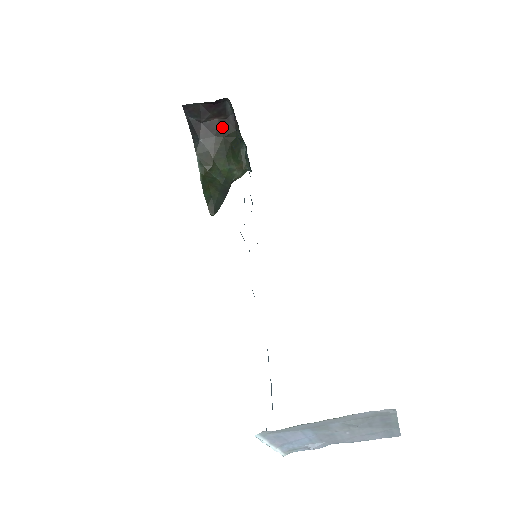
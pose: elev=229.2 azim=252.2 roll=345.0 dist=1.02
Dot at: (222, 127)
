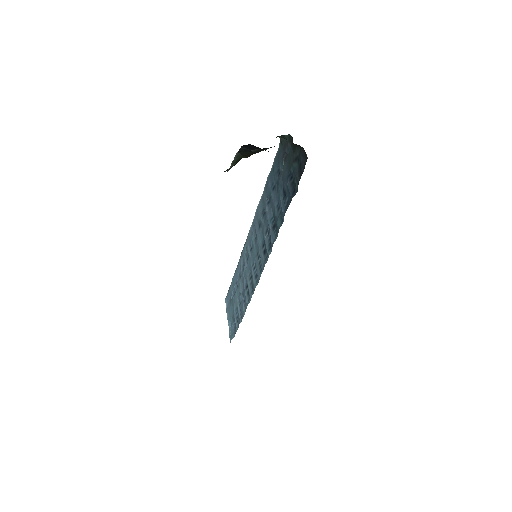
Dot at: occluded
